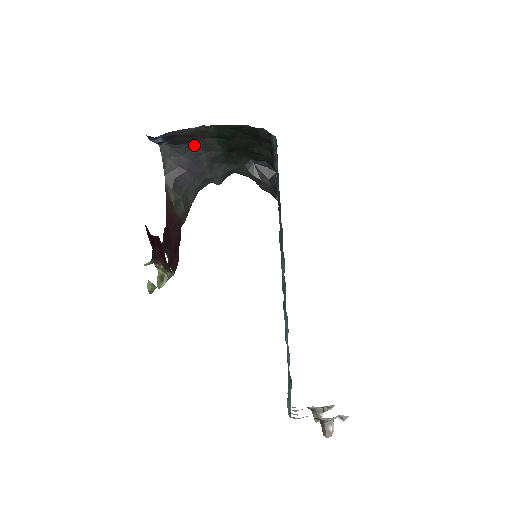
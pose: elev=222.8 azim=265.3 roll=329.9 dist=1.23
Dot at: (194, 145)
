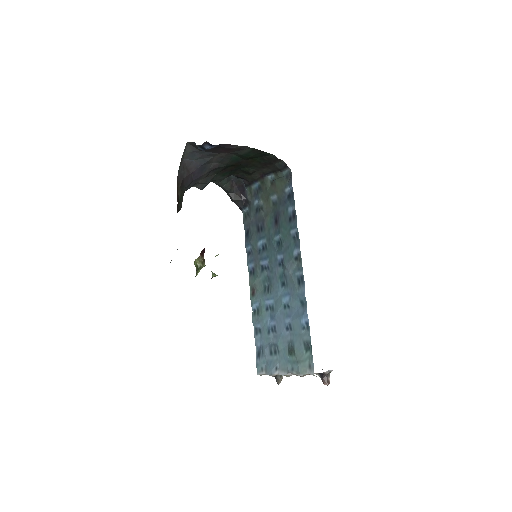
Dot at: (213, 155)
